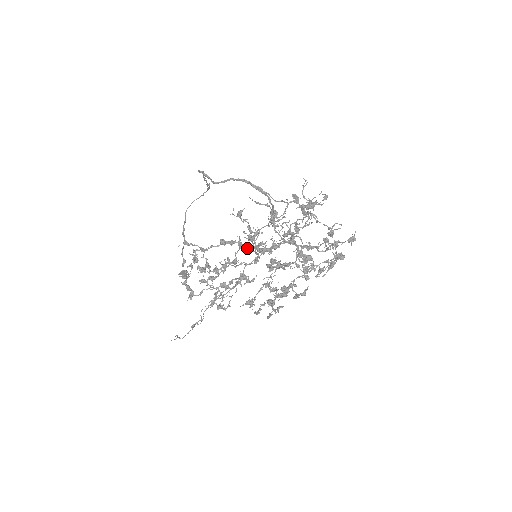
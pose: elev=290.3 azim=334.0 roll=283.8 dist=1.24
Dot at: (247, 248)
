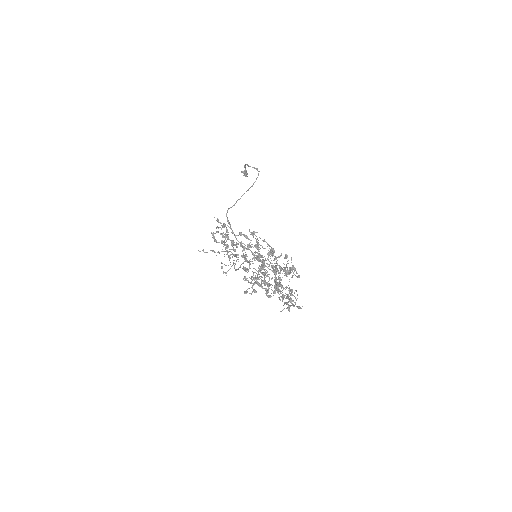
Dot at: (255, 246)
